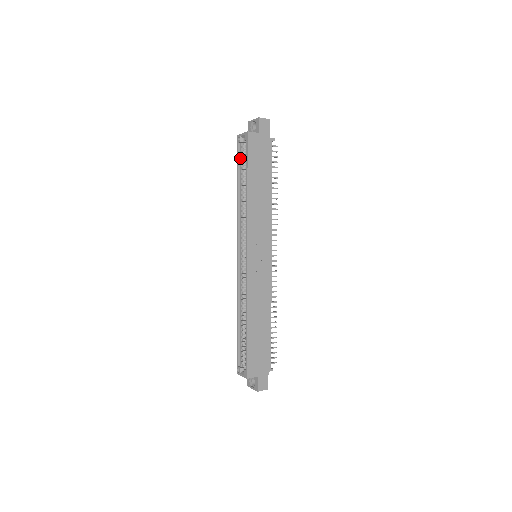
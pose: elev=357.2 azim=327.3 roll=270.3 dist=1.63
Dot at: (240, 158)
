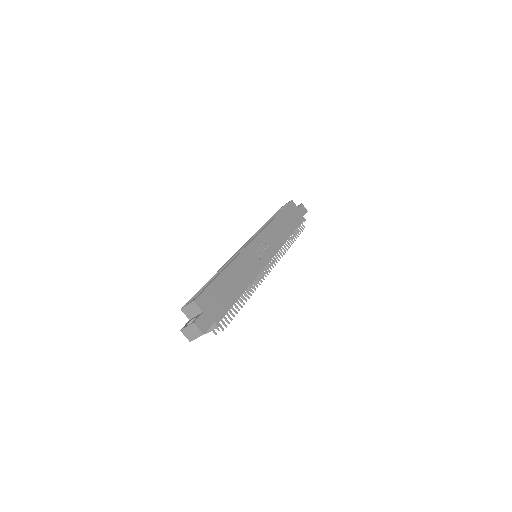
Dot at: occluded
